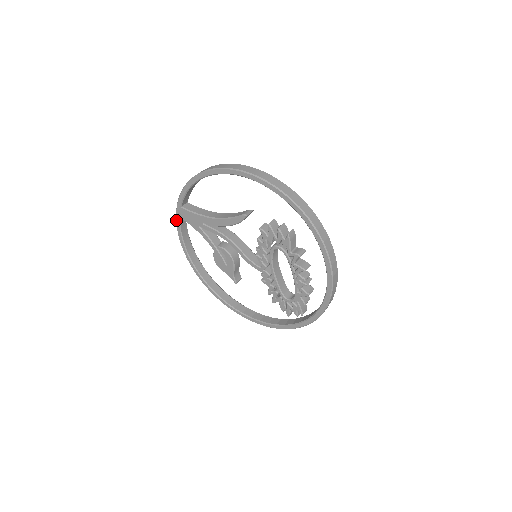
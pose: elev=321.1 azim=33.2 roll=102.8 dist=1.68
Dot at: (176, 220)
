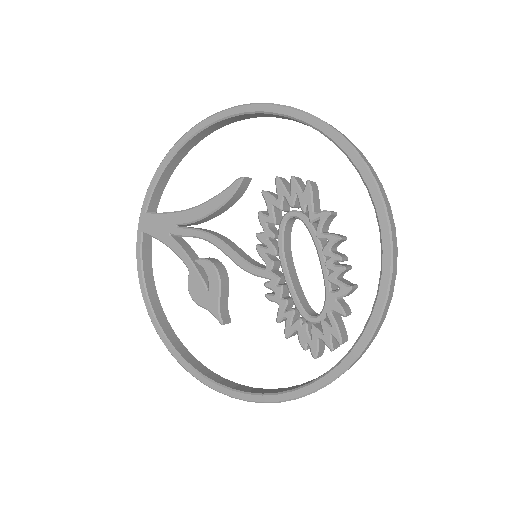
Dot at: occluded
